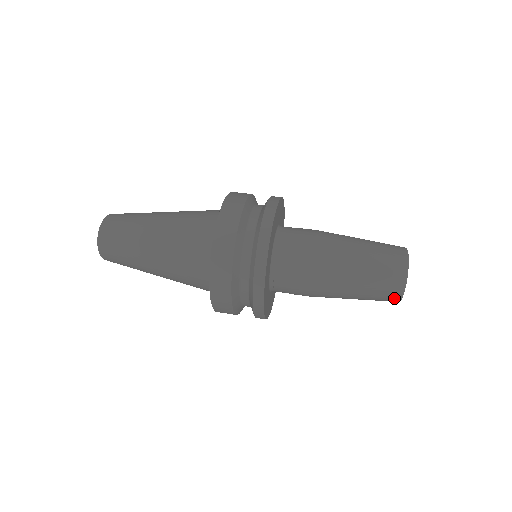
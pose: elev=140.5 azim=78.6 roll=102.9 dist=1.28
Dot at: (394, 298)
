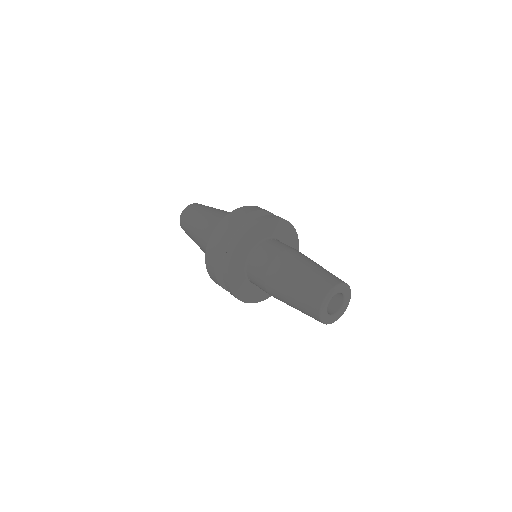
Dot at: (316, 303)
